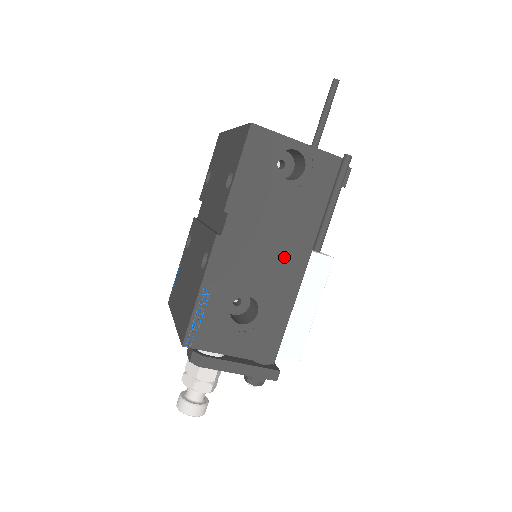
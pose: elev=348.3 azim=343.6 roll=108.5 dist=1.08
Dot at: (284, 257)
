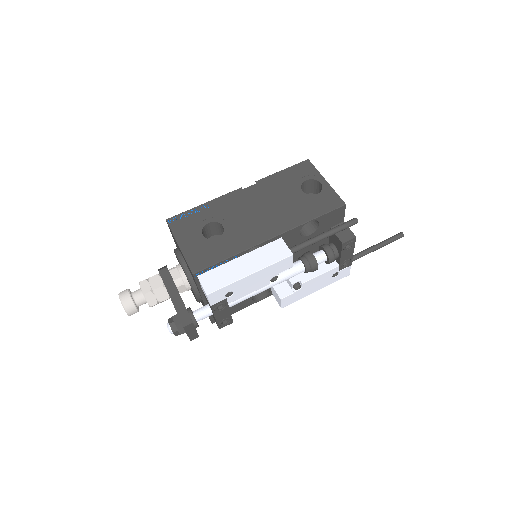
Dot at: (263, 223)
